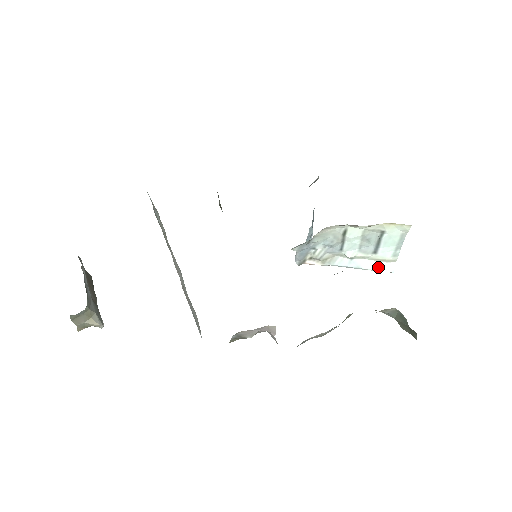
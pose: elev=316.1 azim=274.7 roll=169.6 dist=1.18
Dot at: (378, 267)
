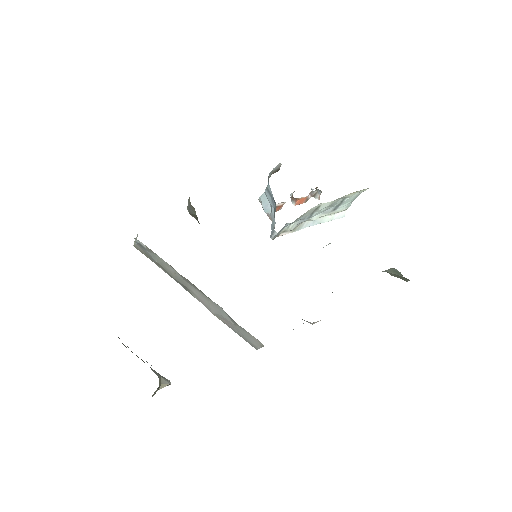
Dot at: (334, 218)
